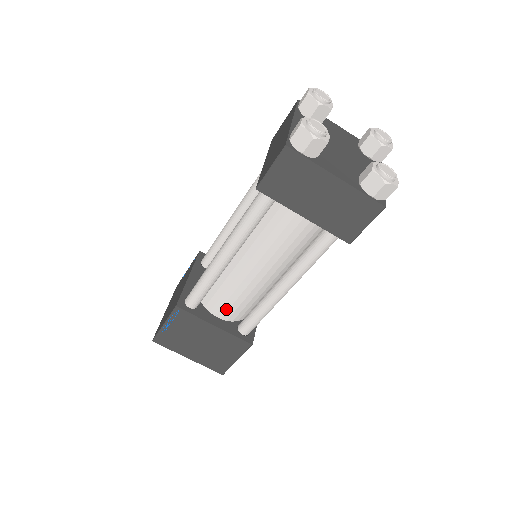
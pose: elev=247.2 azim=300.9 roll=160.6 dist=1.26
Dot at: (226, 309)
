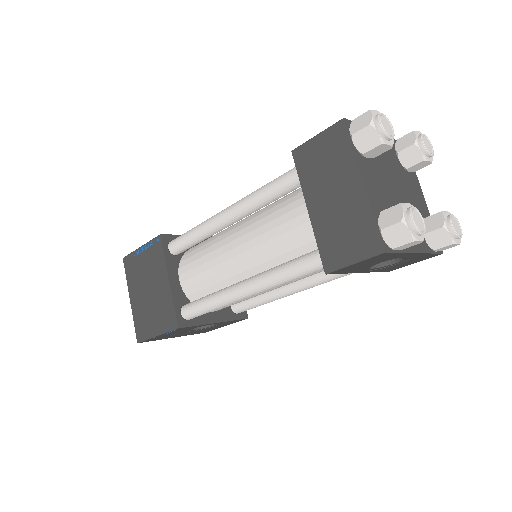
Dot at: (191, 275)
